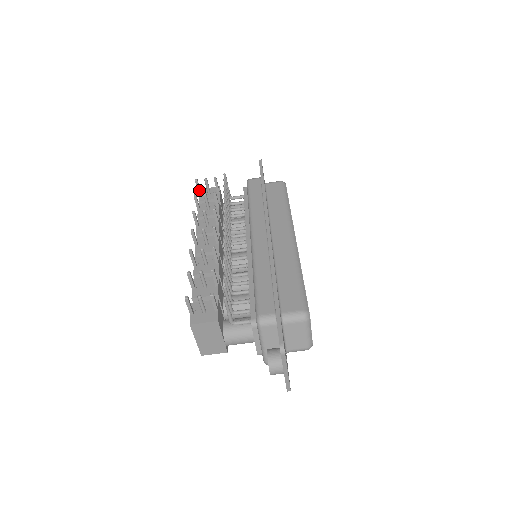
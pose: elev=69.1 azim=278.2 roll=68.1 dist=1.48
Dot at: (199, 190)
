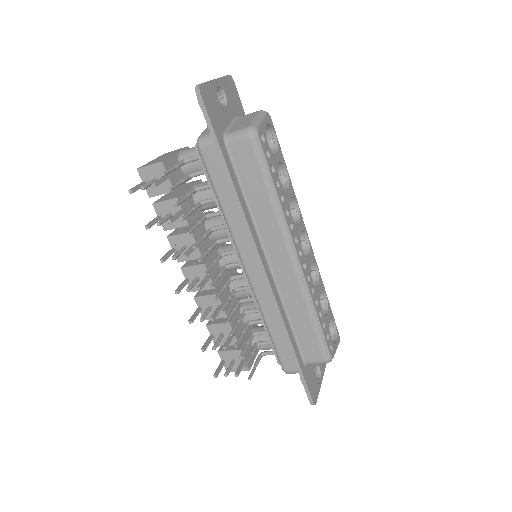
Dot at: occluded
